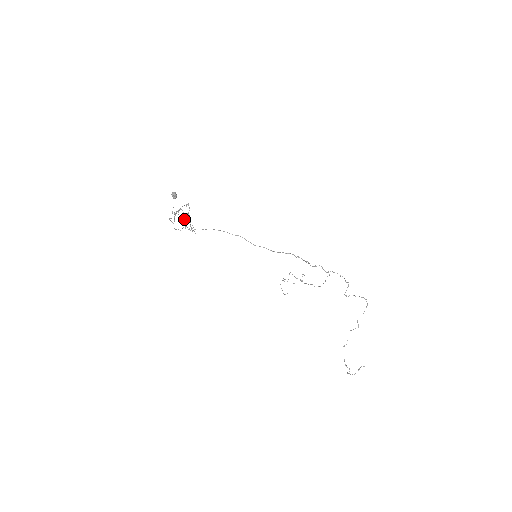
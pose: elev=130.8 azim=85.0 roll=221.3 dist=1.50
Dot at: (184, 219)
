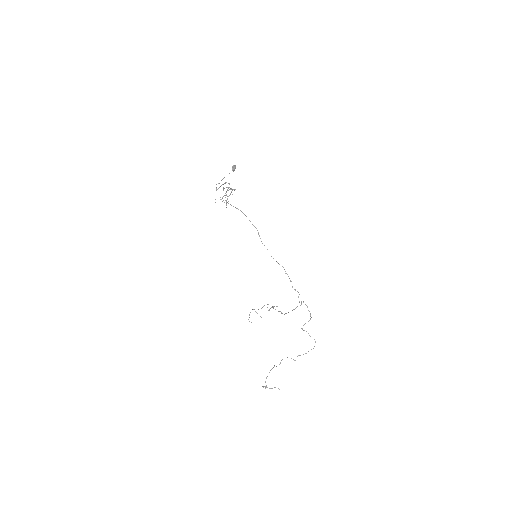
Dot at: occluded
